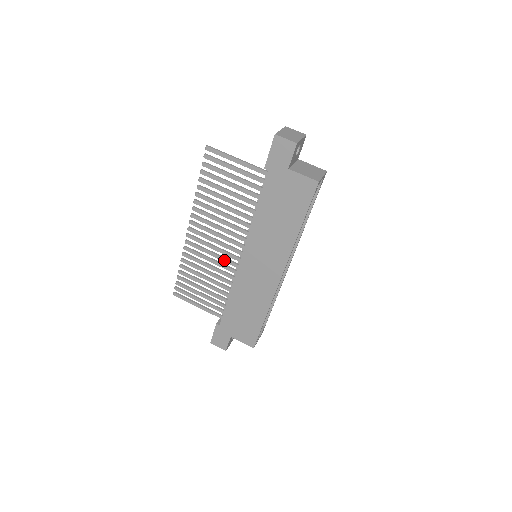
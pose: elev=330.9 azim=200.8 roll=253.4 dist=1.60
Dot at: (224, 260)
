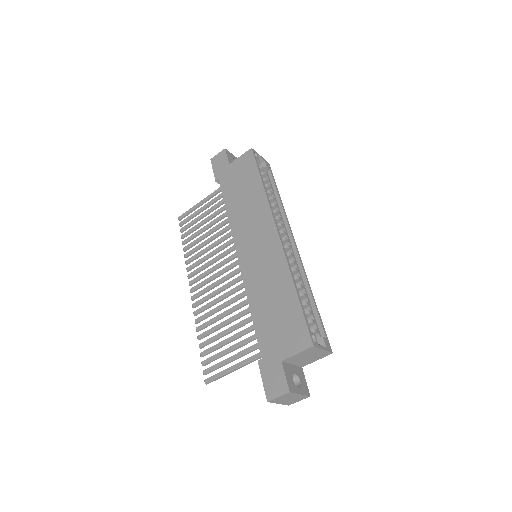
Dot at: (230, 284)
